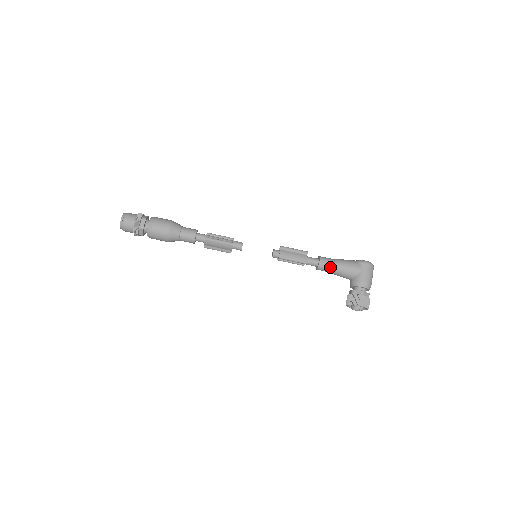
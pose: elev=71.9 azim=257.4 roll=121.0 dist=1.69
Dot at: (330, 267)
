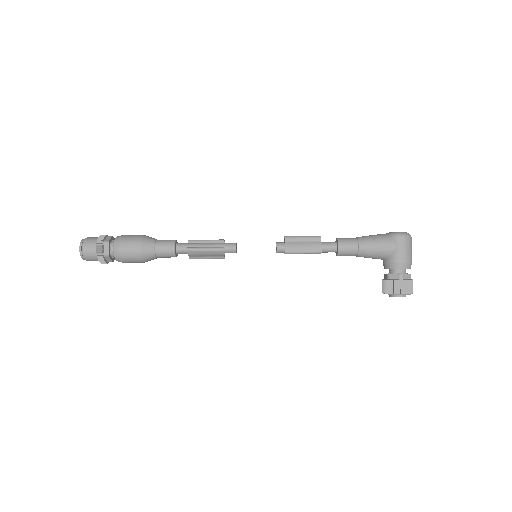
Dot at: (353, 251)
